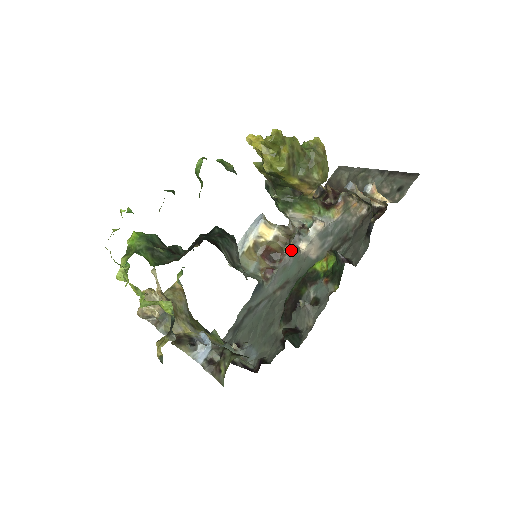
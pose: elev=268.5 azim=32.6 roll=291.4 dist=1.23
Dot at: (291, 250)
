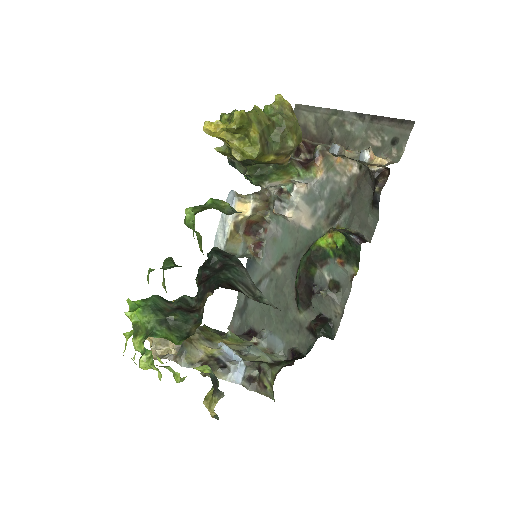
Dot at: (274, 218)
